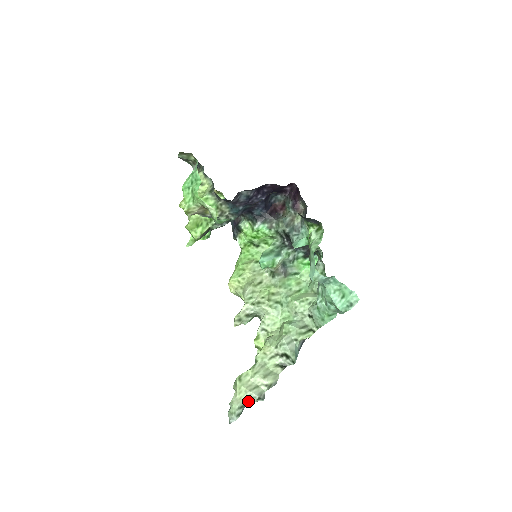
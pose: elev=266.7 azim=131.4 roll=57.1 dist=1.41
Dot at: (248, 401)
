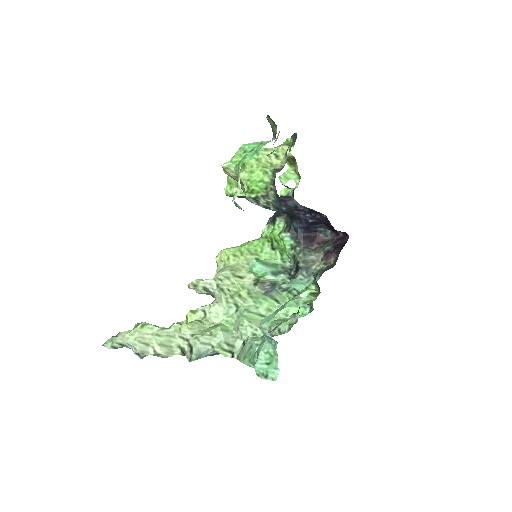
Dot at: (131, 346)
